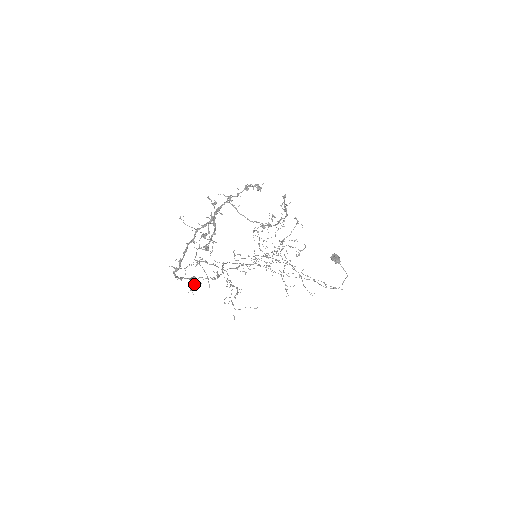
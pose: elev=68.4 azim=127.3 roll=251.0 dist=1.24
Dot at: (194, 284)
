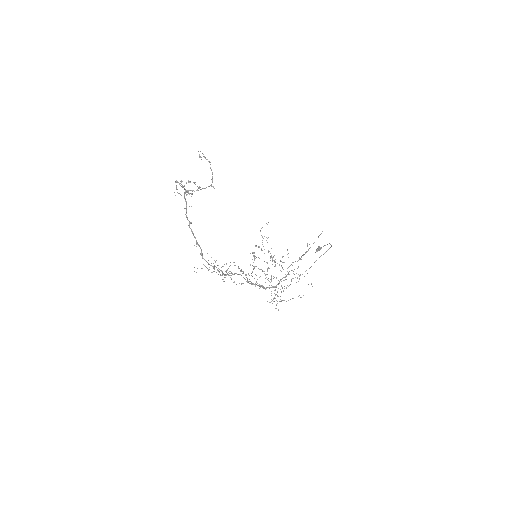
Dot at: (229, 275)
